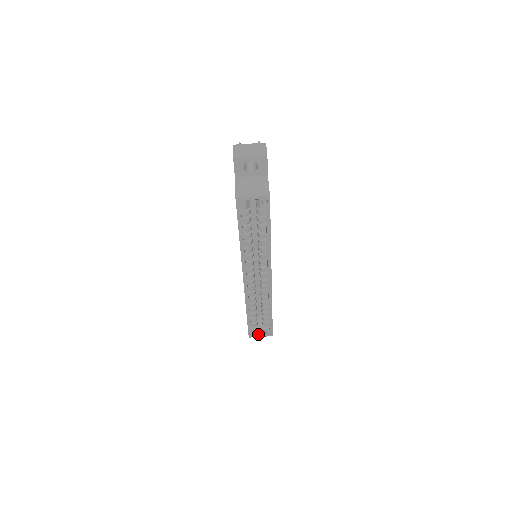
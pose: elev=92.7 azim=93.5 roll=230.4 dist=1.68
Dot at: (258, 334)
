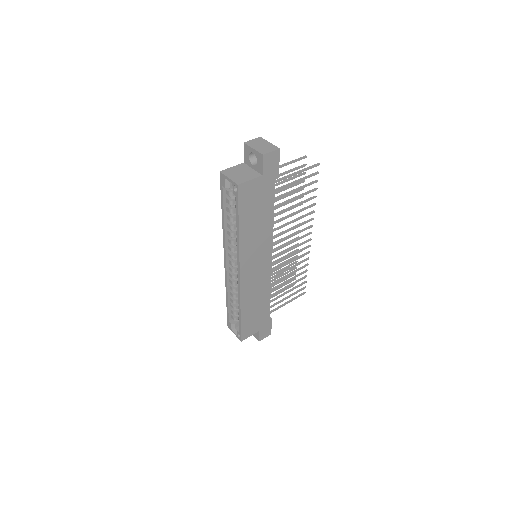
Dot at: (234, 330)
